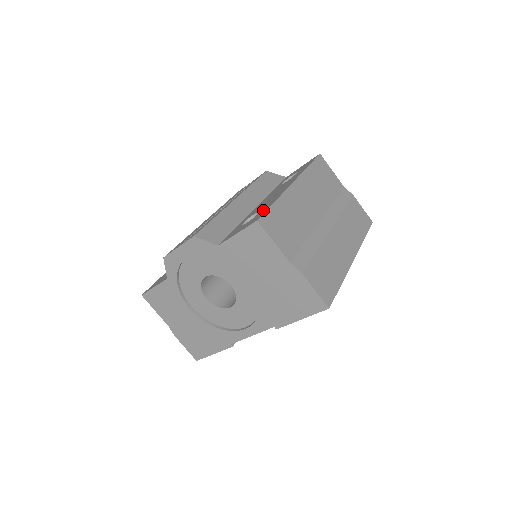
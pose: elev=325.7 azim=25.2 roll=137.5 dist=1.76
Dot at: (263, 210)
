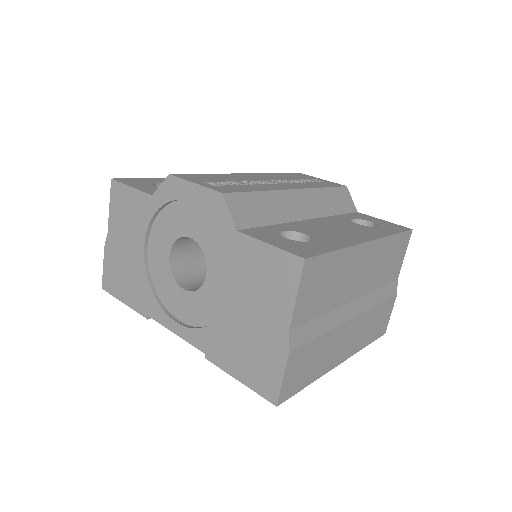
Dot at: (318, 245)
